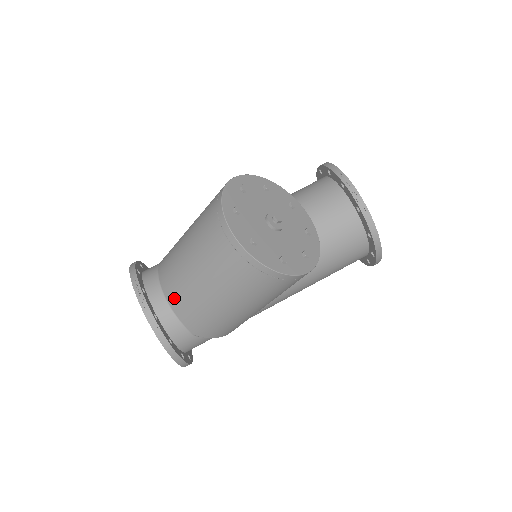
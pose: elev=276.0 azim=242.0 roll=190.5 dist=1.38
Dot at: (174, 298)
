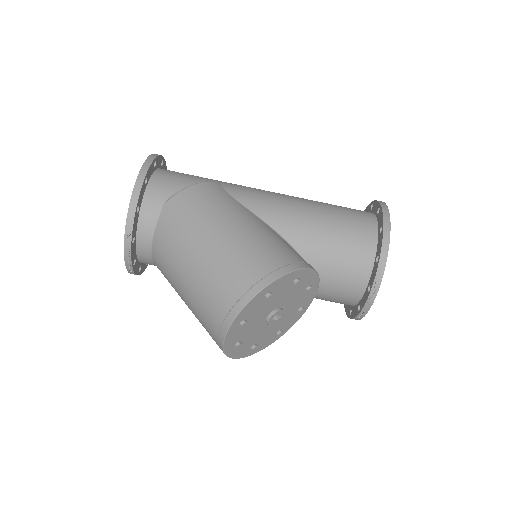
Dot at: (158, 265)
